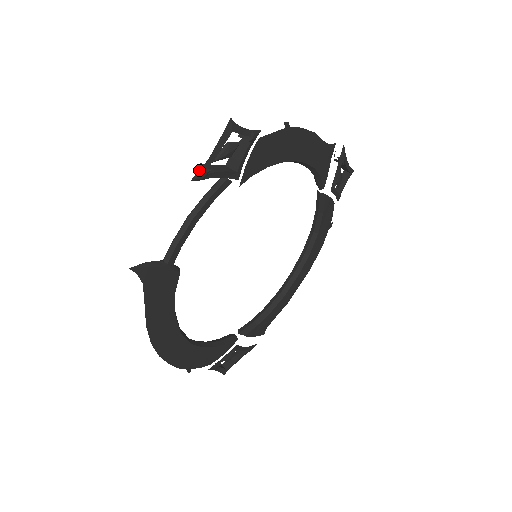
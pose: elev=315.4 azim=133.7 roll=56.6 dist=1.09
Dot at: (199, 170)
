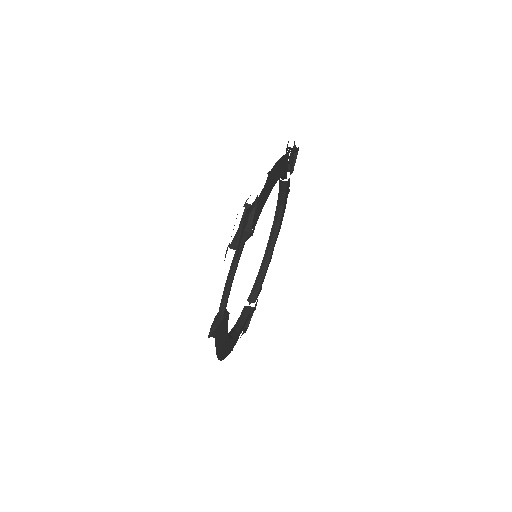
Dot at: occluded
